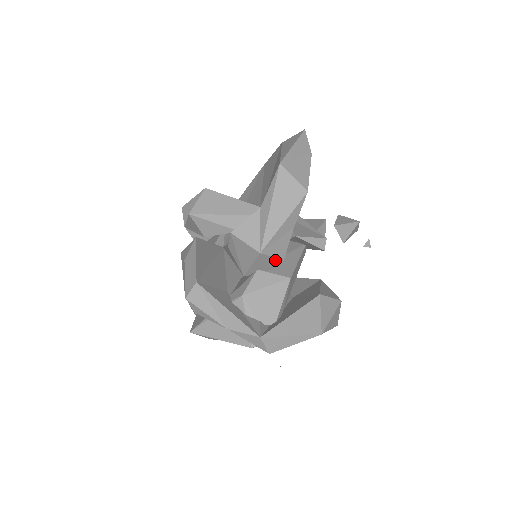
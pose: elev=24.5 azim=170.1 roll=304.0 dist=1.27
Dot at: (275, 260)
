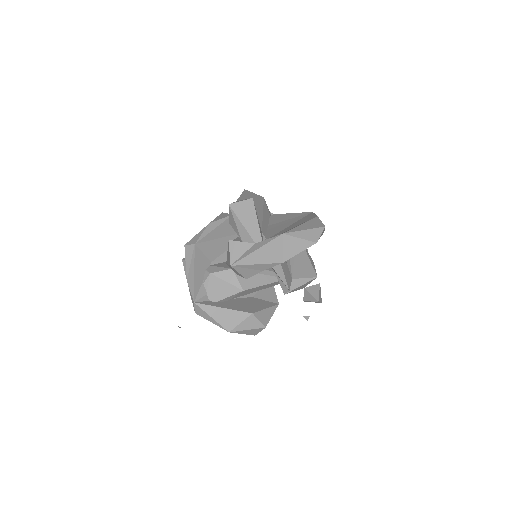
Dot at: (241, 275)
